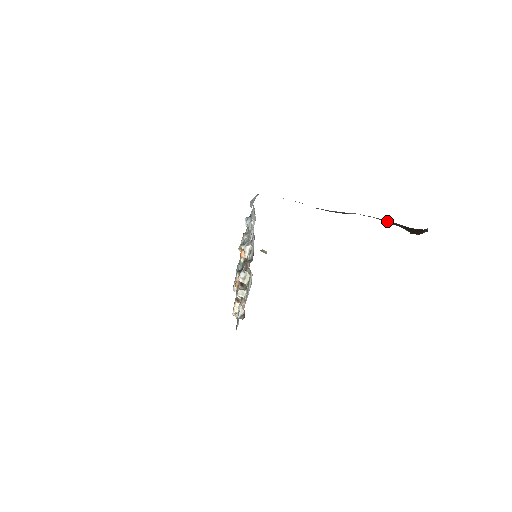
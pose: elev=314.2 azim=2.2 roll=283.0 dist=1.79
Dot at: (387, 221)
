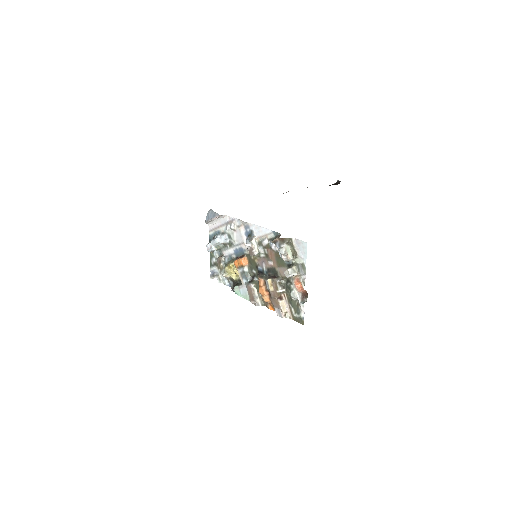
Dot at: occluded
